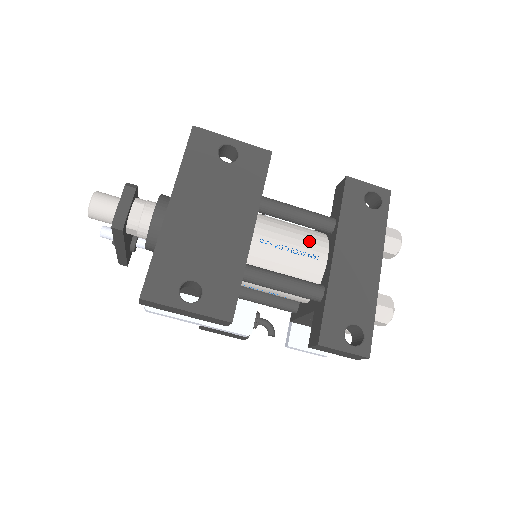
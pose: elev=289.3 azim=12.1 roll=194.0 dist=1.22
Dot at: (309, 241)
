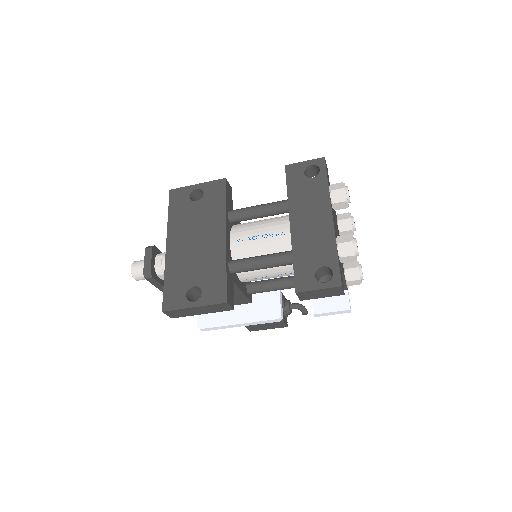
Dot at: (275, 224)
